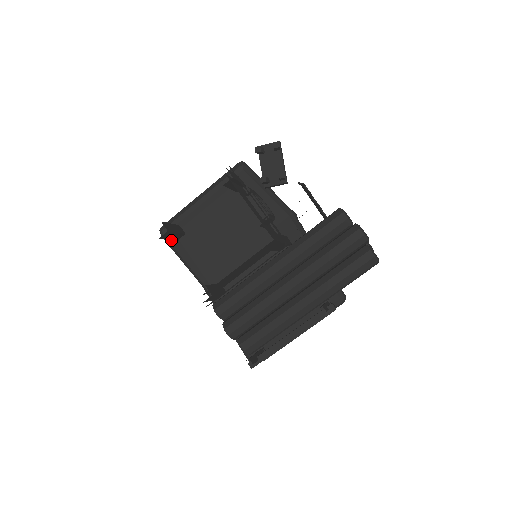
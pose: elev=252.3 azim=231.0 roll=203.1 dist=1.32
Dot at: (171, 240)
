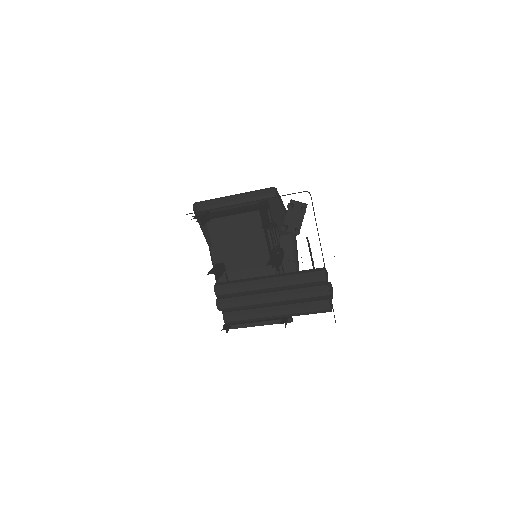
Dot at: occluded
